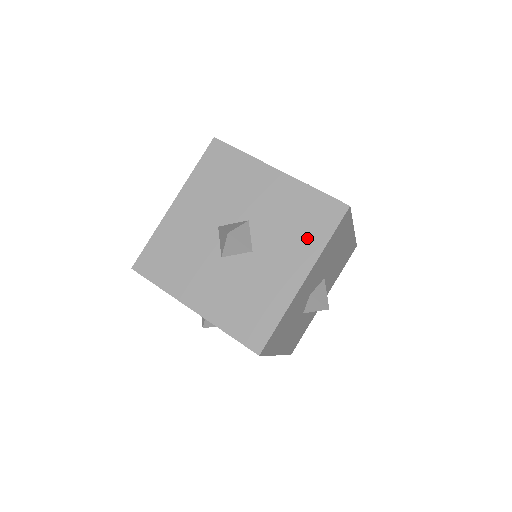
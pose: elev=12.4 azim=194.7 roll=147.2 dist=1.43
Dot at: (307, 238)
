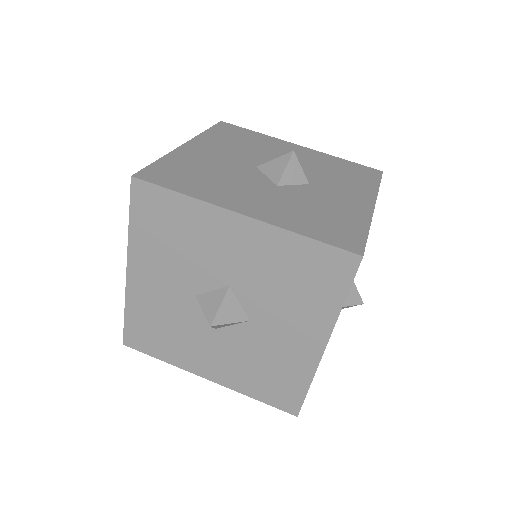
Dot at: (313, 302)
